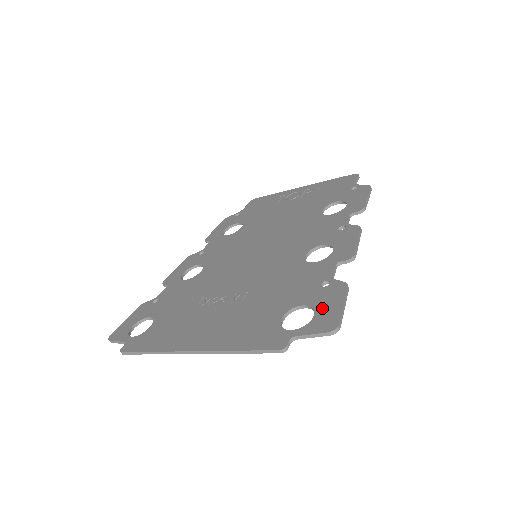
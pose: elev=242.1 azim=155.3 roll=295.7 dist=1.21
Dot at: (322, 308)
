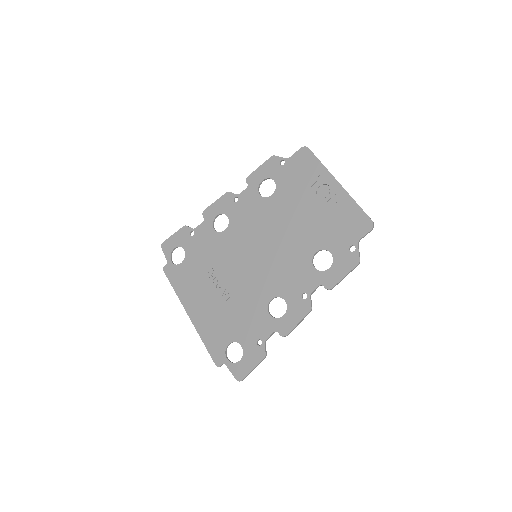
Dot at: (245, 360)
